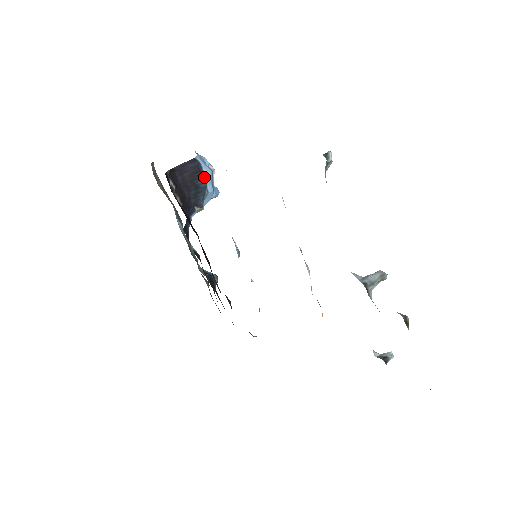
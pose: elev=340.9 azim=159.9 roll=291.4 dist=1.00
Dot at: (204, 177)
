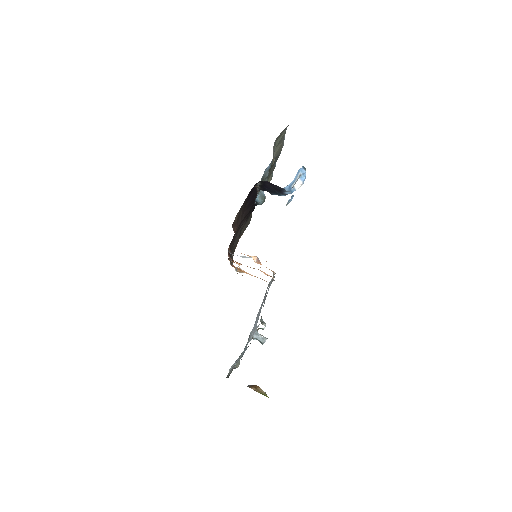
Dot at: (283, 193)
